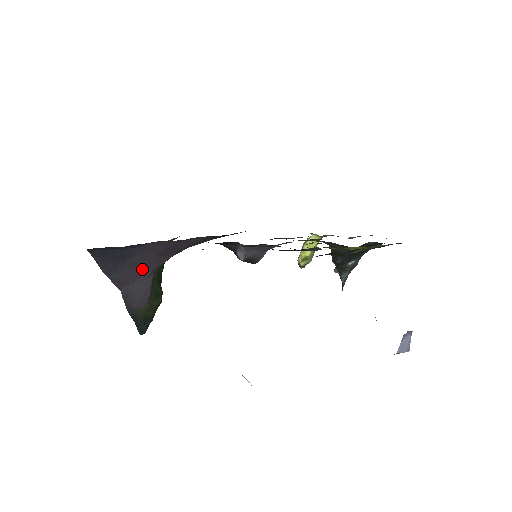
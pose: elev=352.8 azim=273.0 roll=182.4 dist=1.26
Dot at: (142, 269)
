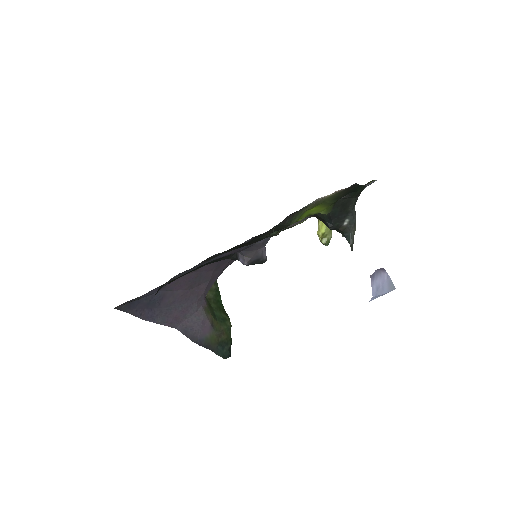
Dot at: (185, 305)
